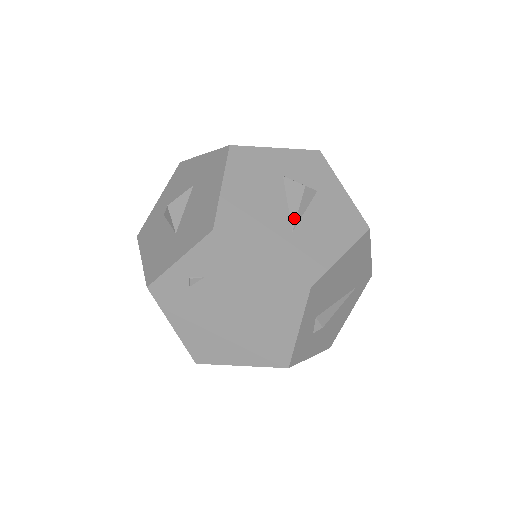
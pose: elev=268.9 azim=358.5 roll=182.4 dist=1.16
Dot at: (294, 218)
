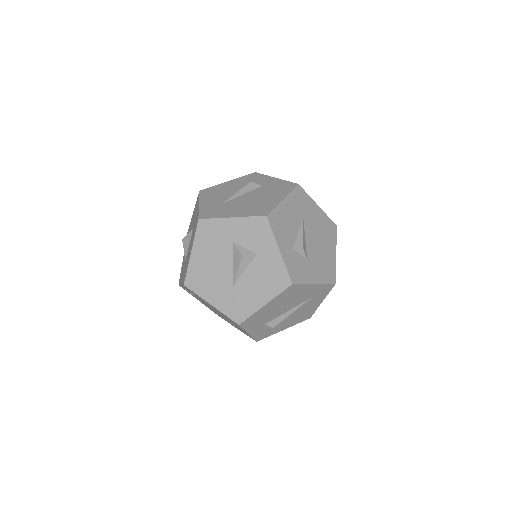
Dot at: (234, 277)
